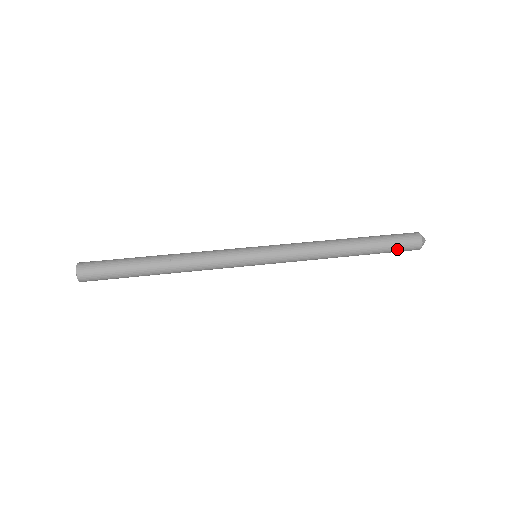
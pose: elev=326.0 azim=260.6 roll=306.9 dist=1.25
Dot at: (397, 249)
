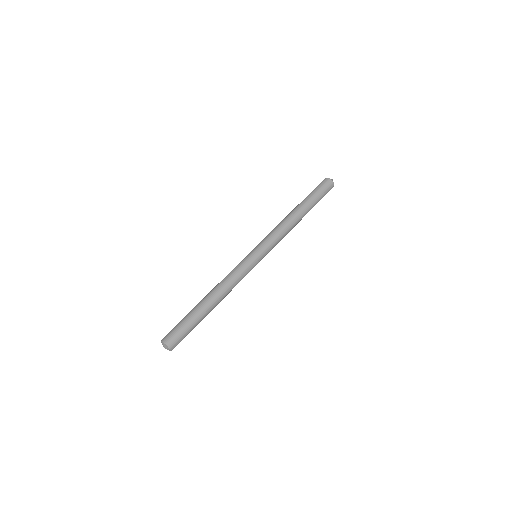
Dot at: occluded
